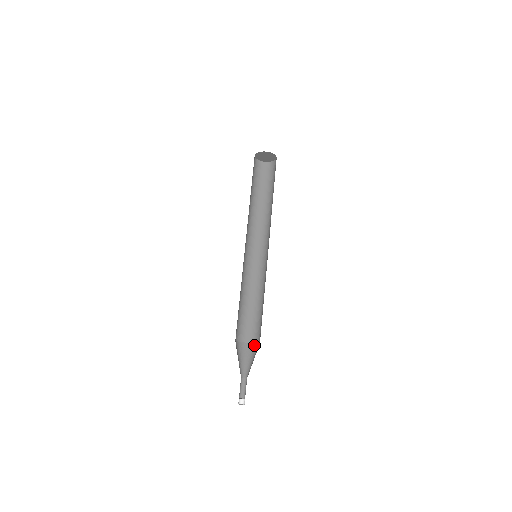
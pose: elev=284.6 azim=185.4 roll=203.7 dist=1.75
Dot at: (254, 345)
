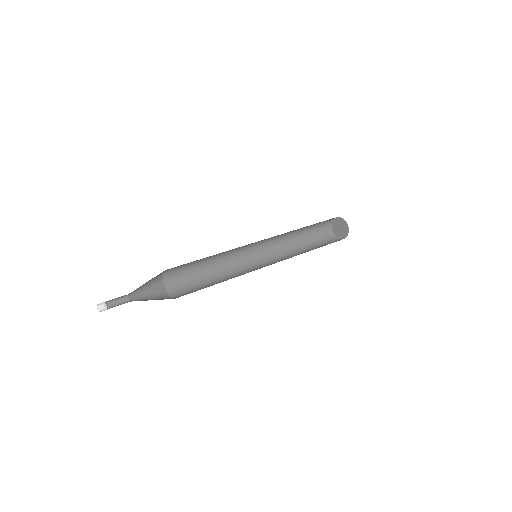
Dot at: occluded
